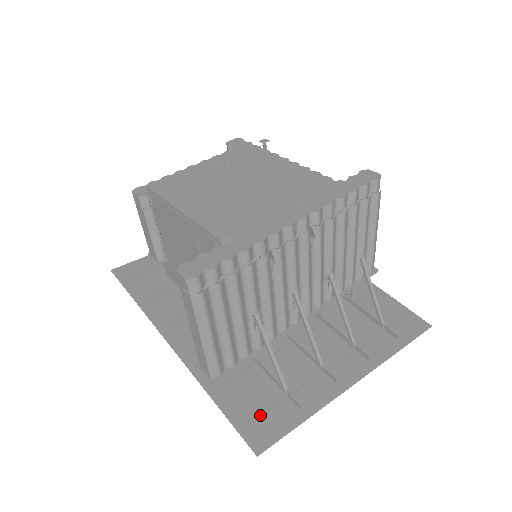
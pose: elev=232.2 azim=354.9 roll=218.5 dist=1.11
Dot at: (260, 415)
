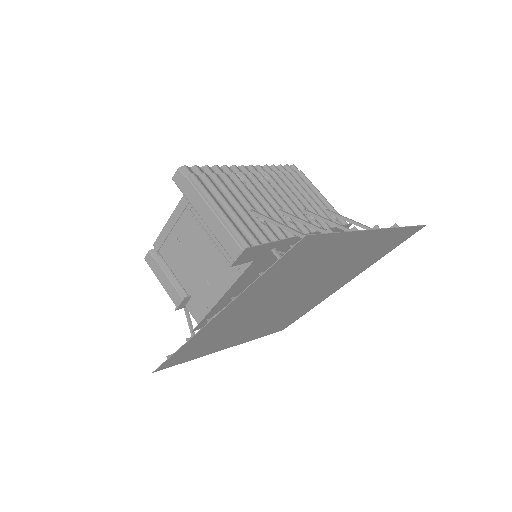
Dot at: occluded
